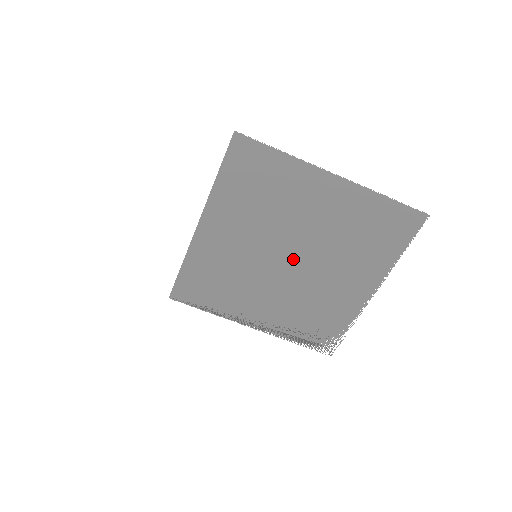
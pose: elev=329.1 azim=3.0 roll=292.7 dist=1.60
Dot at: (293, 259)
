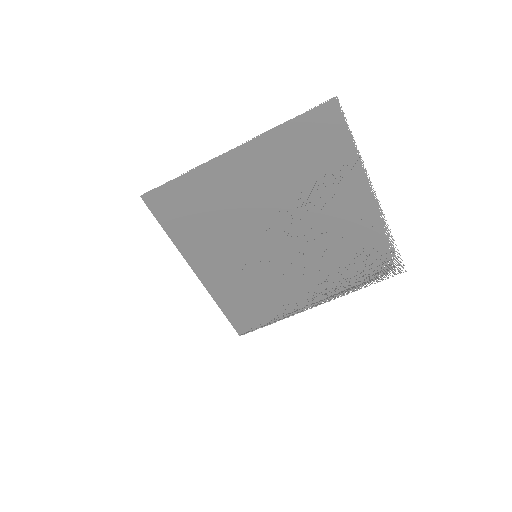
Dot at: (282, 233)
